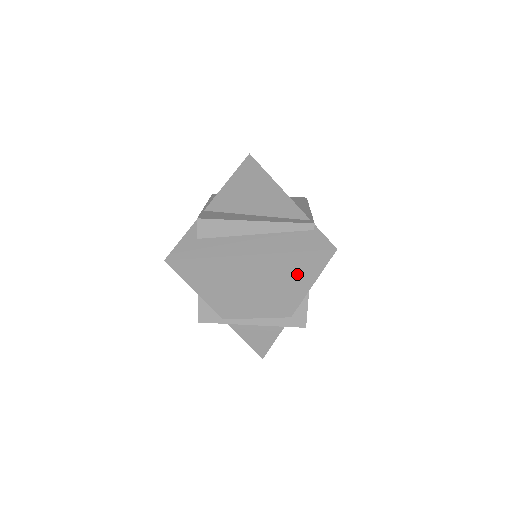
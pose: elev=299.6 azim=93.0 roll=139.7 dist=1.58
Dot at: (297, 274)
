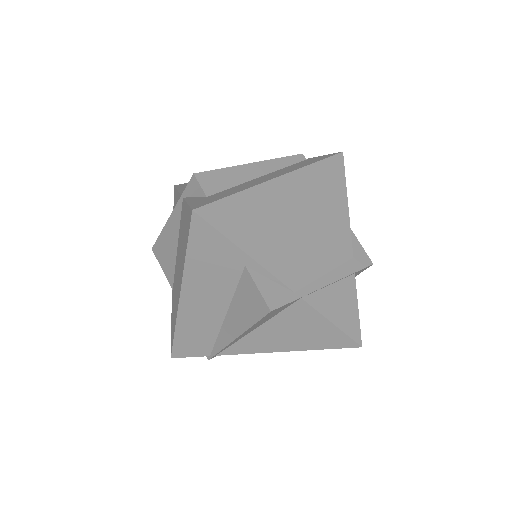
Dot at: (329, 192)
